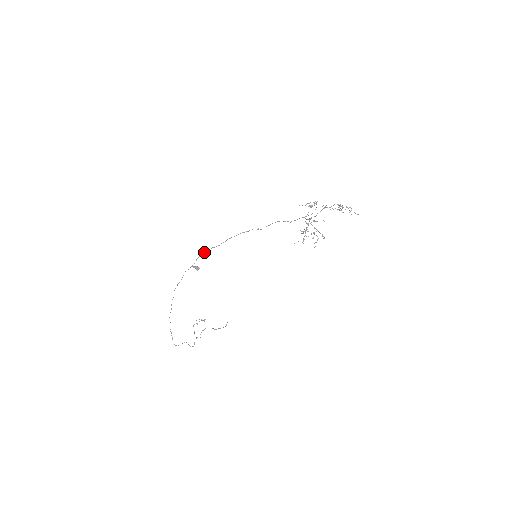
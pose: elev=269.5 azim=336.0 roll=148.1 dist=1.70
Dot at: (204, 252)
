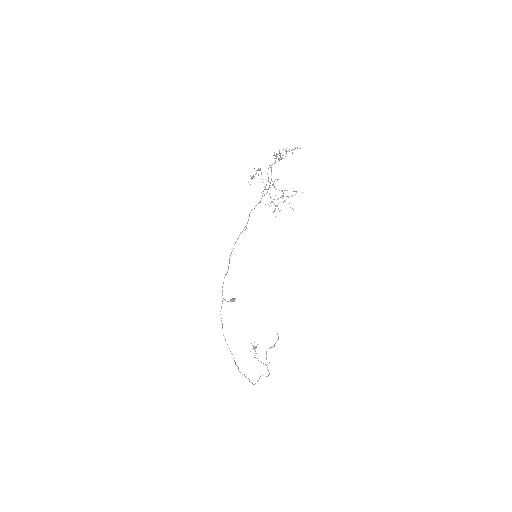
Dot at: occluded
